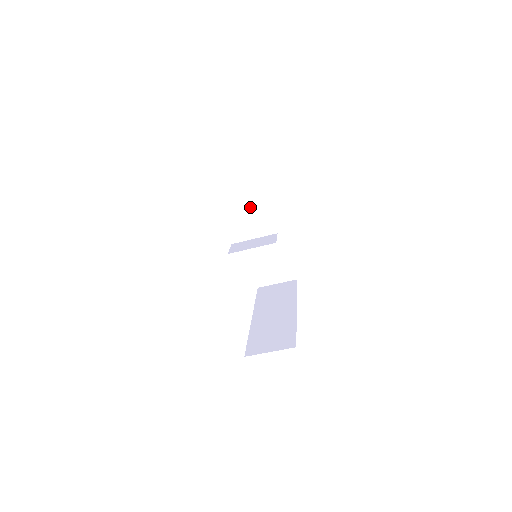
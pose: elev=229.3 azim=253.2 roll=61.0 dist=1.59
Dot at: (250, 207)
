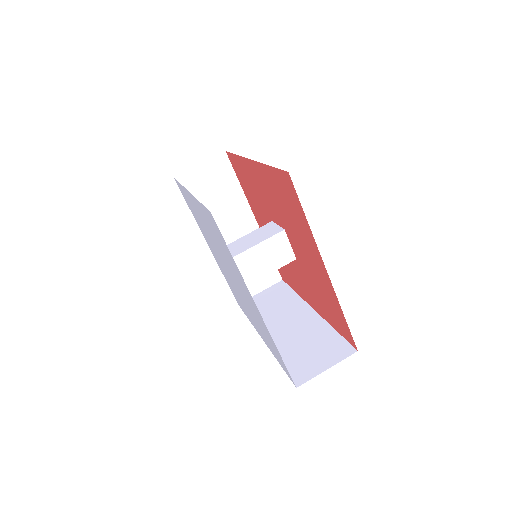
Dot at: (212, 203)
